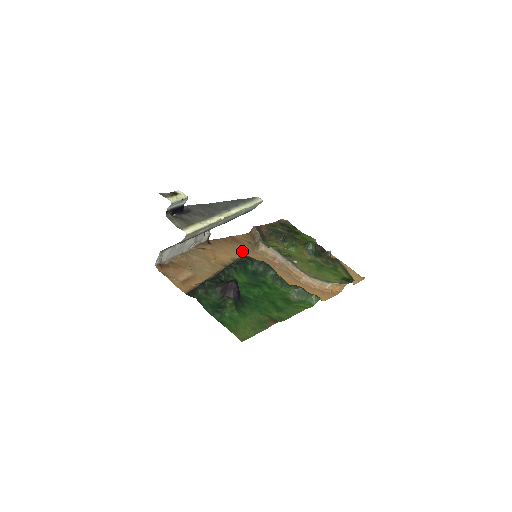
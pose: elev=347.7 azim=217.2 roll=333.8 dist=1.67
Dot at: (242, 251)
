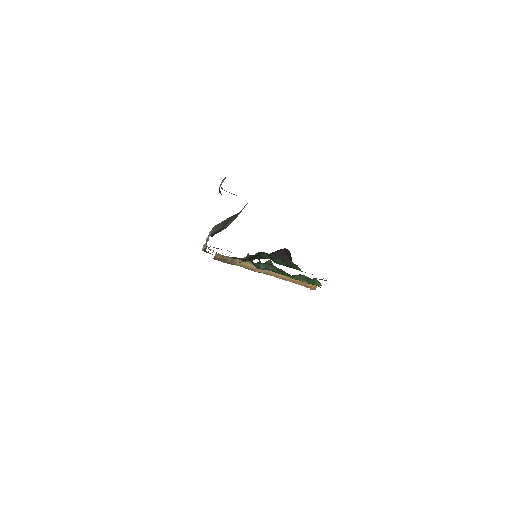
Dot at: occluded
